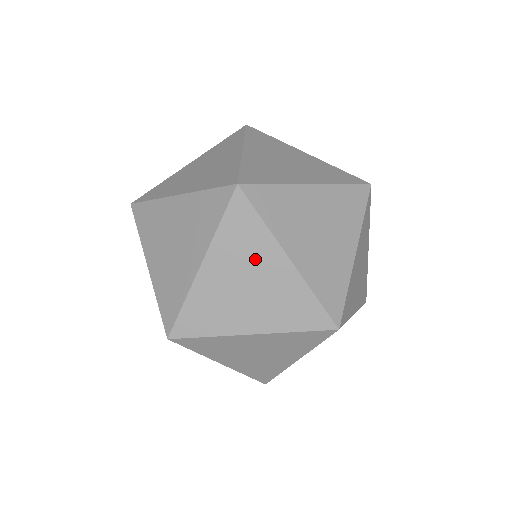
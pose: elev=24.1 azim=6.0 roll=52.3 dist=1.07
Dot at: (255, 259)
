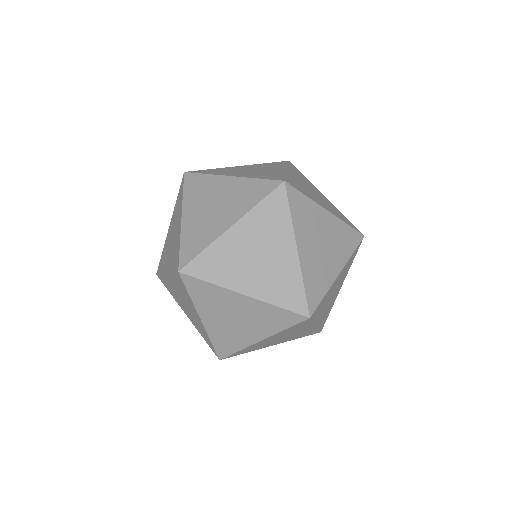
Dot at: (316, 223)
